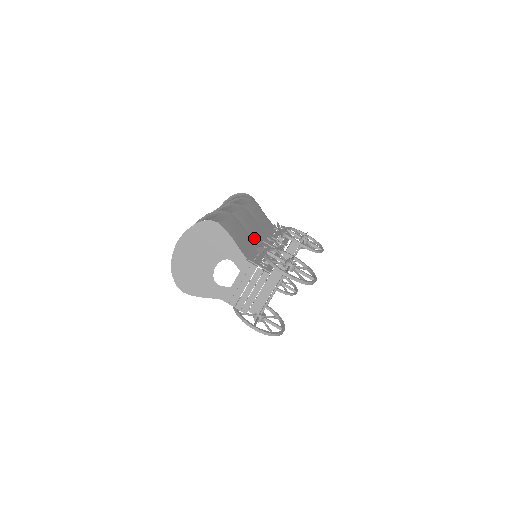
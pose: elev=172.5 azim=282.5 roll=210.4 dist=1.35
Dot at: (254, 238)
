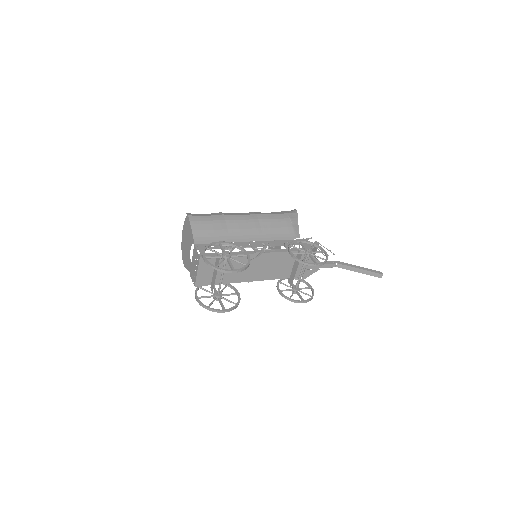
Dot at: (234, 236)
